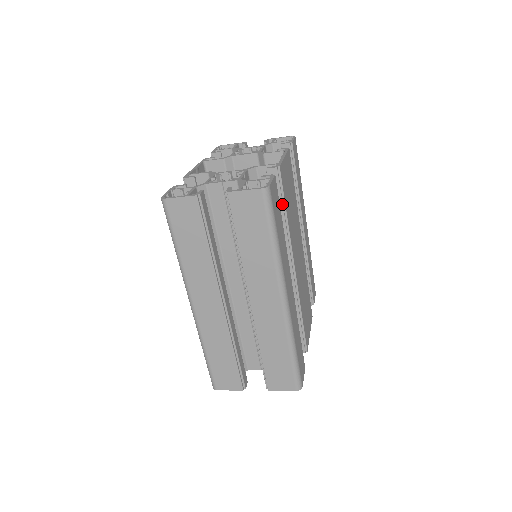
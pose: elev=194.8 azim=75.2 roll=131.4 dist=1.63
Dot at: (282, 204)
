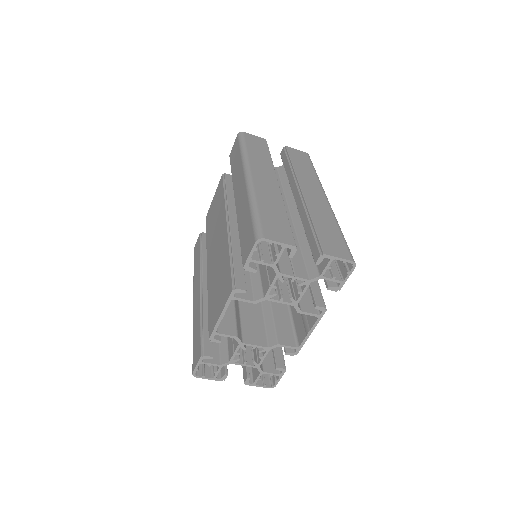
Dot at: occluded
